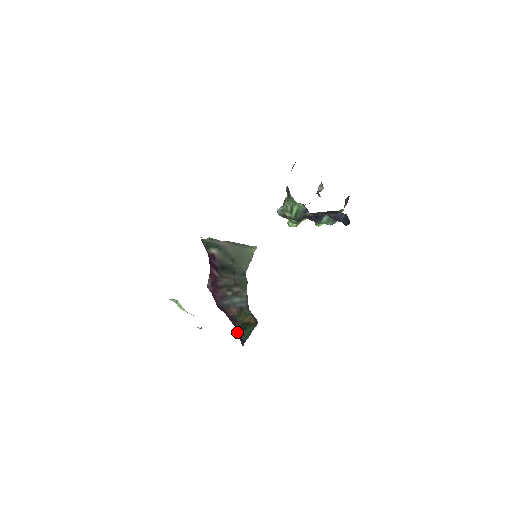
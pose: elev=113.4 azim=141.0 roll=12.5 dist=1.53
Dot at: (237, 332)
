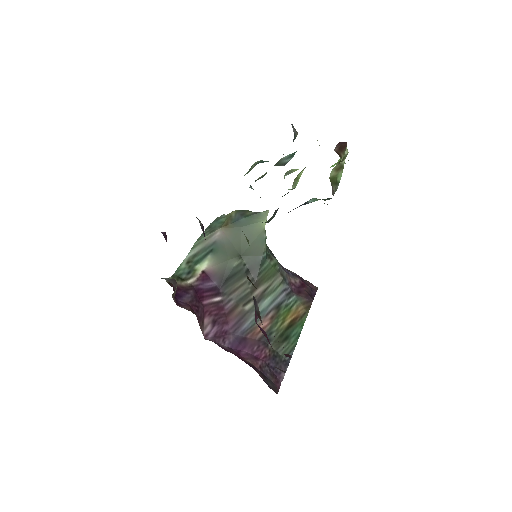
Dot at: (270, 364)
